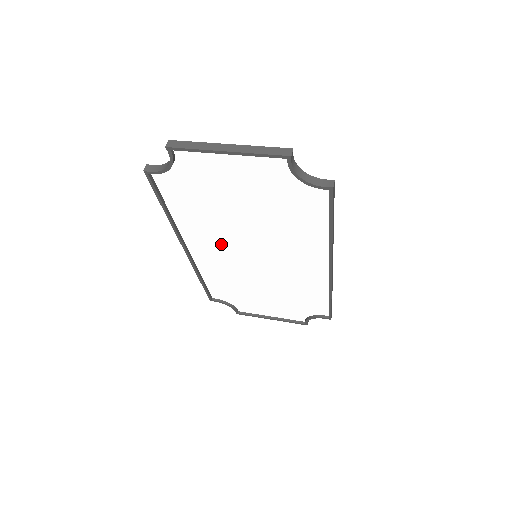
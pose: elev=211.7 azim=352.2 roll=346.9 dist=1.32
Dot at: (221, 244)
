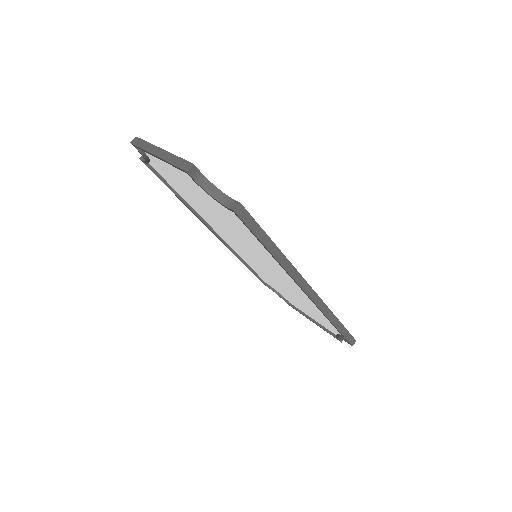
Dot at: (228, 236)
